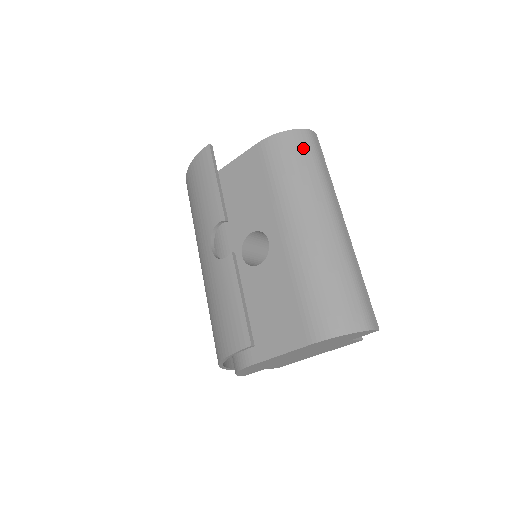
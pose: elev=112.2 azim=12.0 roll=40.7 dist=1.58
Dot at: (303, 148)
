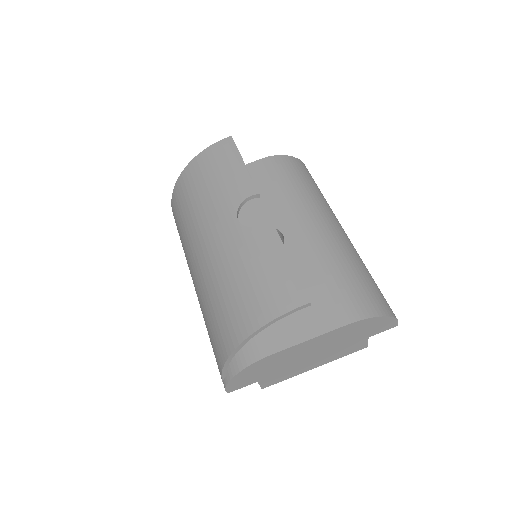
Dot at: (305, 172)
